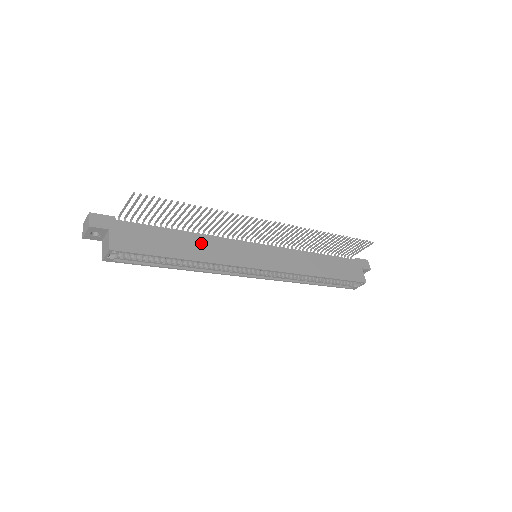
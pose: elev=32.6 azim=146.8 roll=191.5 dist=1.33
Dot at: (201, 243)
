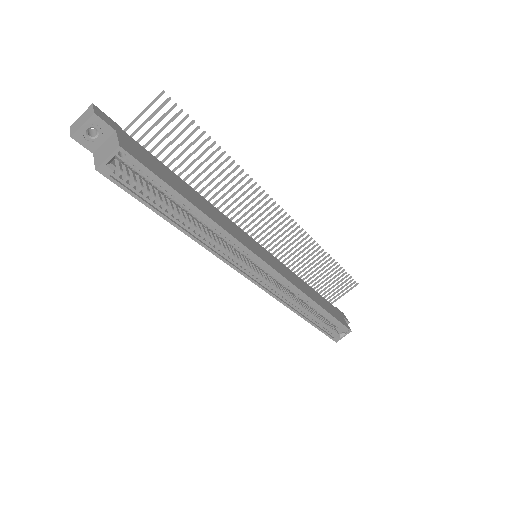
Dot at: (209, 207)
